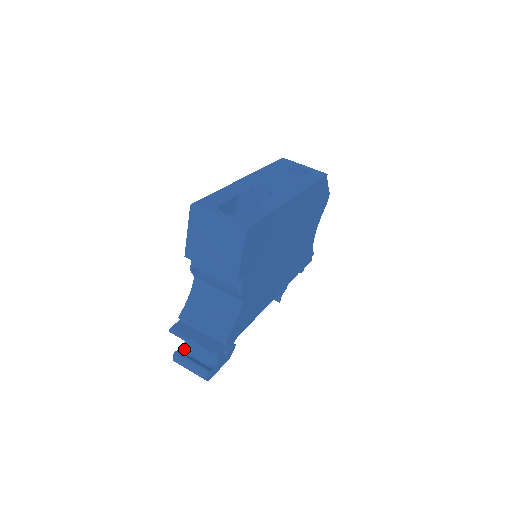
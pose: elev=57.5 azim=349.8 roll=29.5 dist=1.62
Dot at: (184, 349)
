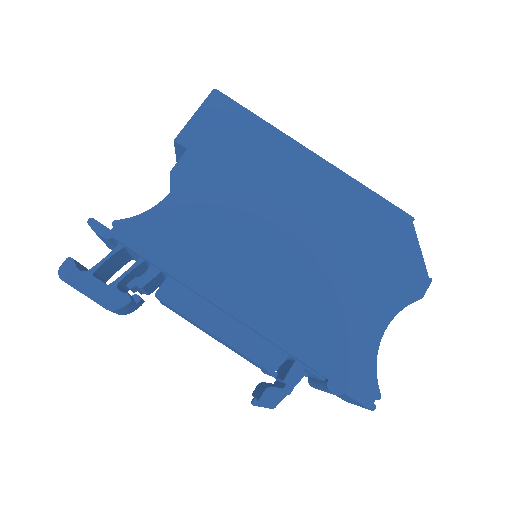
Dot at: occluded
